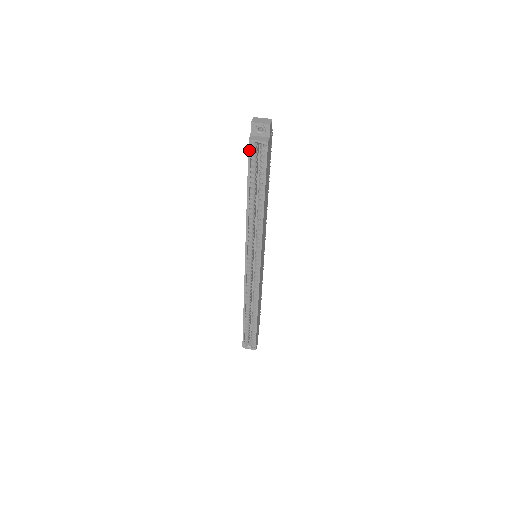
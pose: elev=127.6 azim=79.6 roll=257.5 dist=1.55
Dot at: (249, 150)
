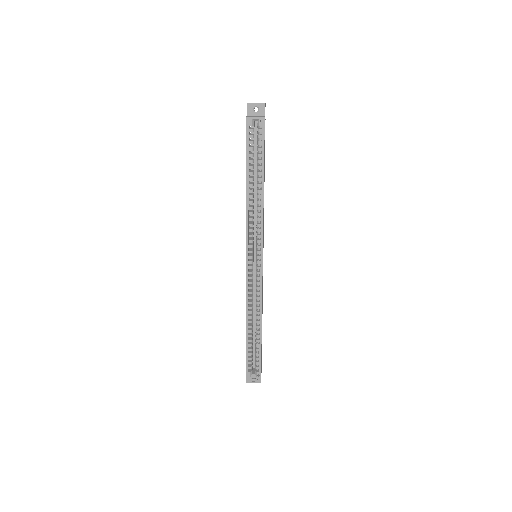
Dot at: (247, 128)
